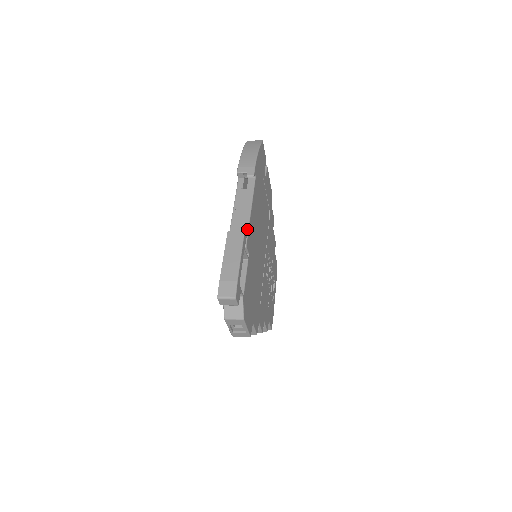
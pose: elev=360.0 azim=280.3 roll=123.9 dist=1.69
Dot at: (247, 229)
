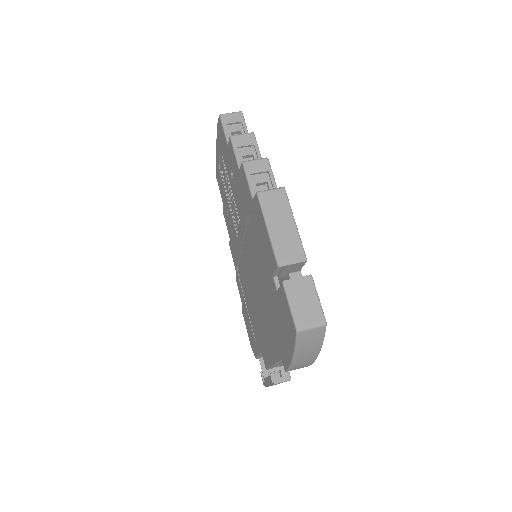
Dot at: occluded
